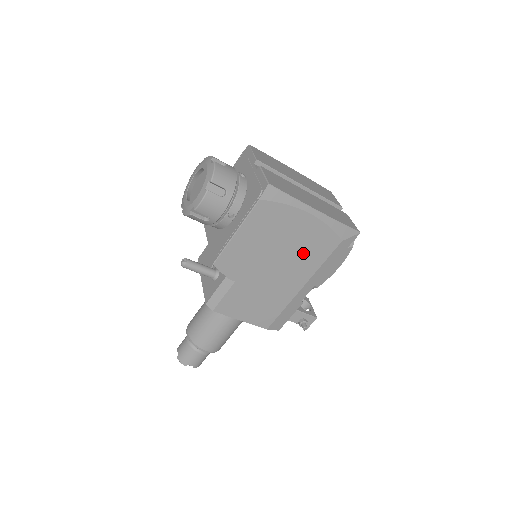
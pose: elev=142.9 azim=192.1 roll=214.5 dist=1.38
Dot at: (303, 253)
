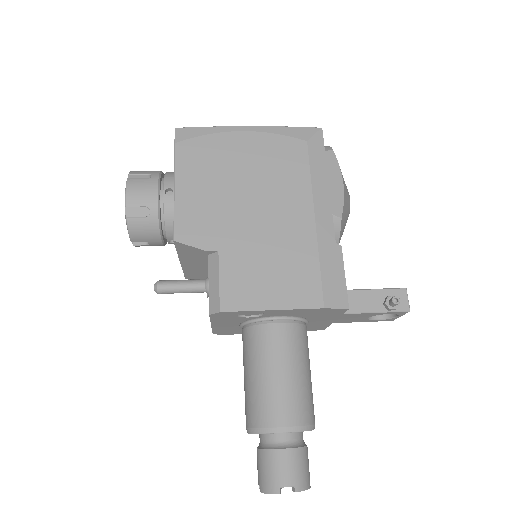
Dot at: (274, 176)
